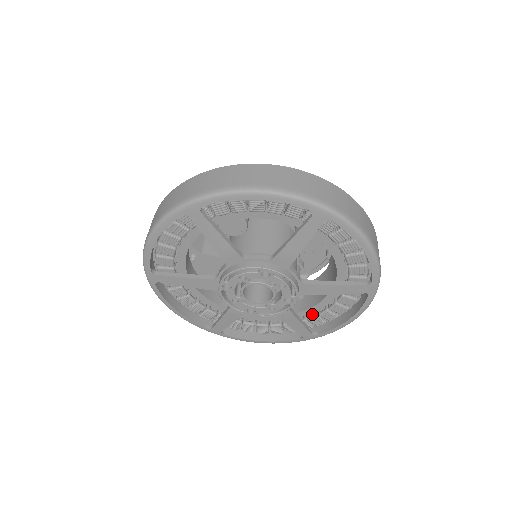
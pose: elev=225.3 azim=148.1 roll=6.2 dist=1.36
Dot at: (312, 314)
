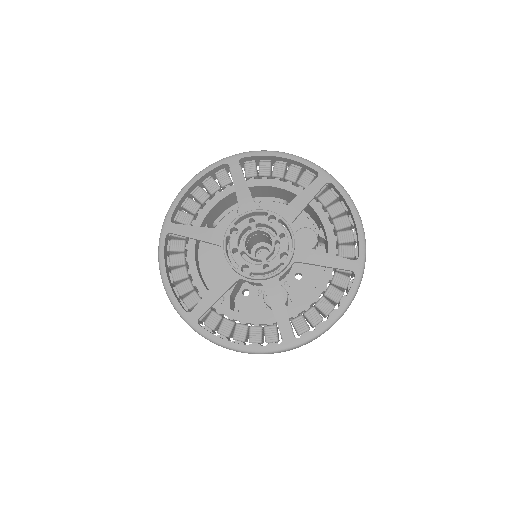
Dot at: (296, 317)
